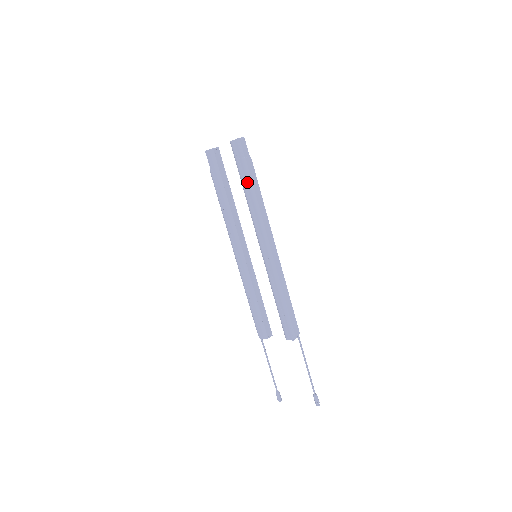
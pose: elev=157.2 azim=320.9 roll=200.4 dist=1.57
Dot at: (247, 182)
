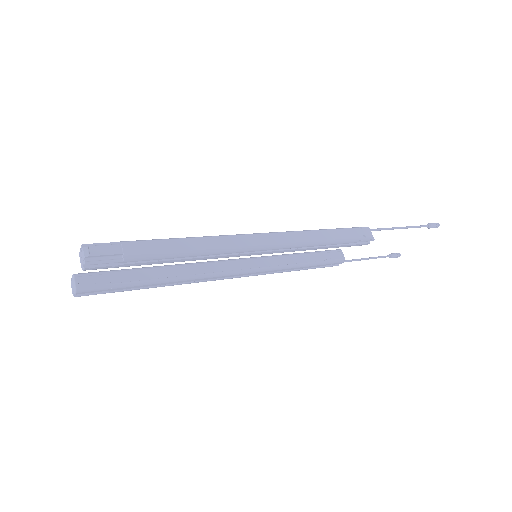
Dot at: (163, 260)
